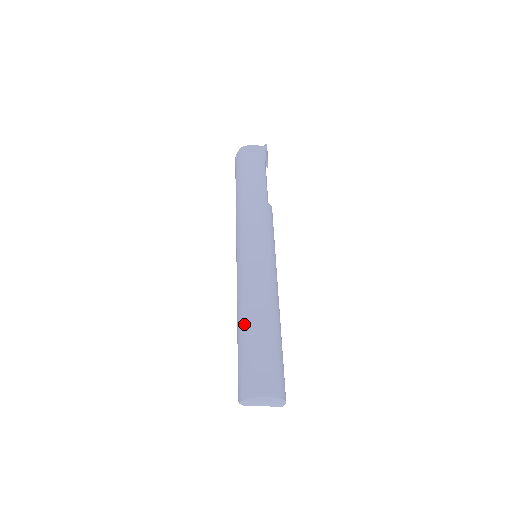
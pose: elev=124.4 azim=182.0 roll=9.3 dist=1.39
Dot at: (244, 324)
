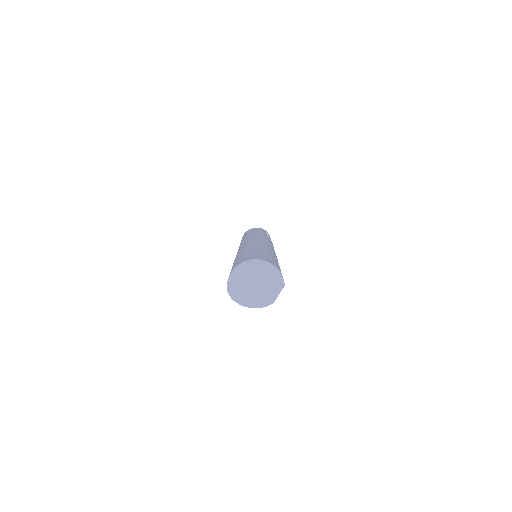
Dot at: (236, 257)
